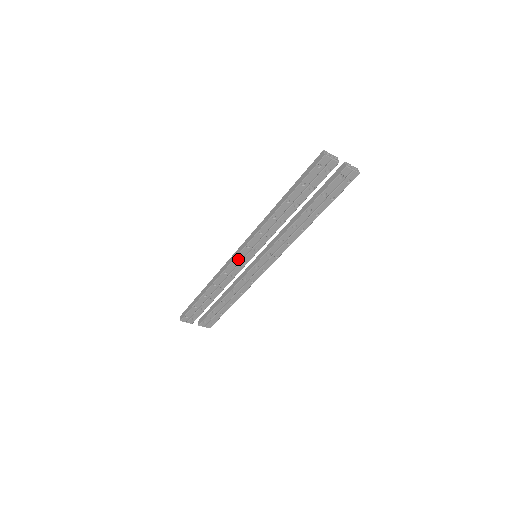
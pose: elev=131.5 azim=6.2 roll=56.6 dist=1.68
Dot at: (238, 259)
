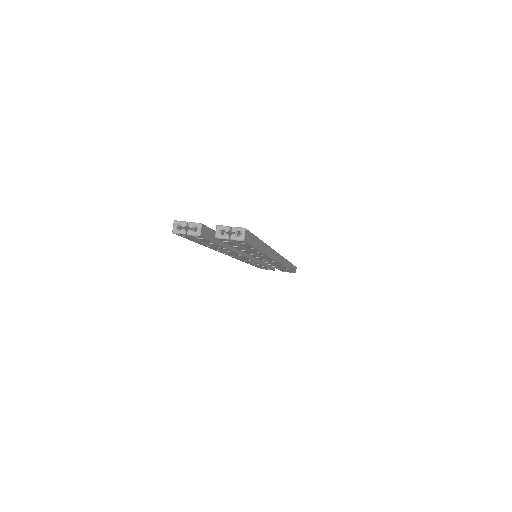
Dot at: (239, 259)
